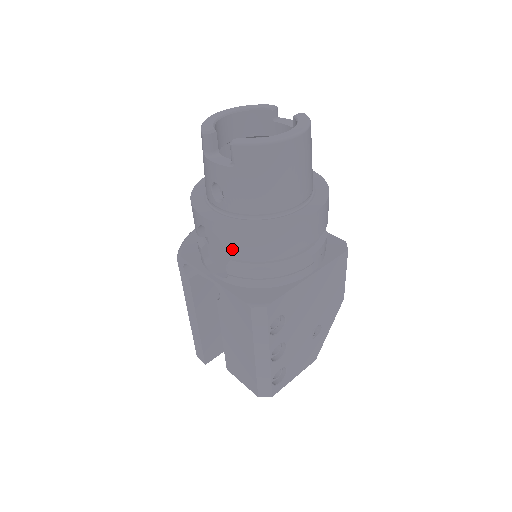
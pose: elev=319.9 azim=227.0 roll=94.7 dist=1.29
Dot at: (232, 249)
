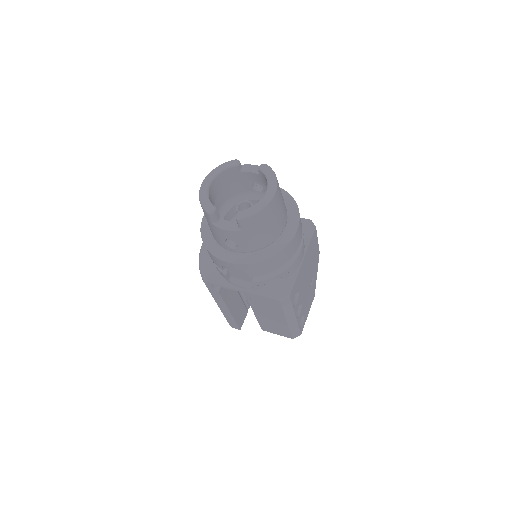
Dot at: (255, 274)
